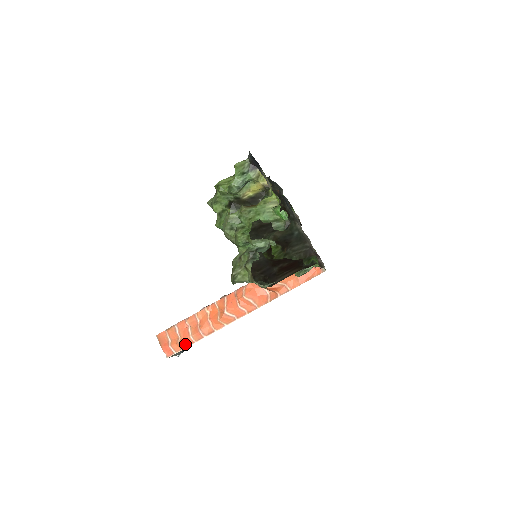
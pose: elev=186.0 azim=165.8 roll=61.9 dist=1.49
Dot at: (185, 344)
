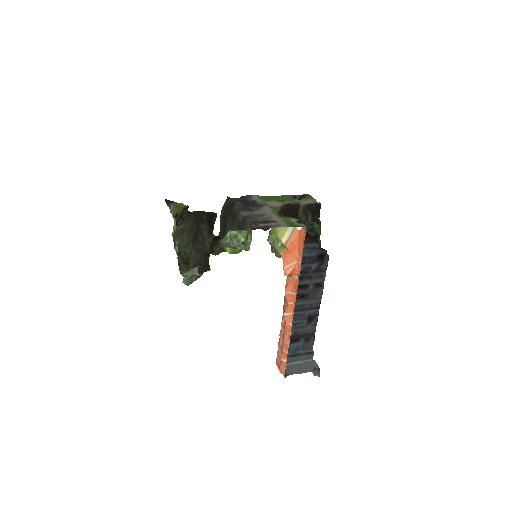
Dot at: (285, 358)
